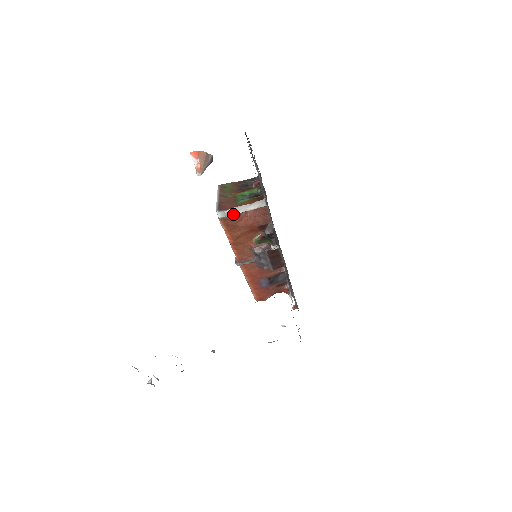
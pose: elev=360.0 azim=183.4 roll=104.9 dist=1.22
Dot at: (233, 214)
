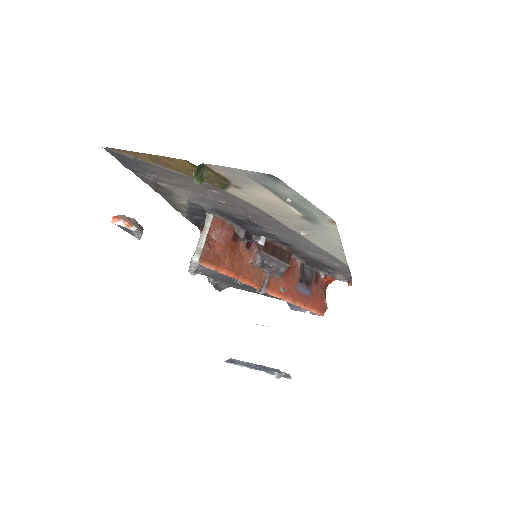
Dot at: (202, 247)
